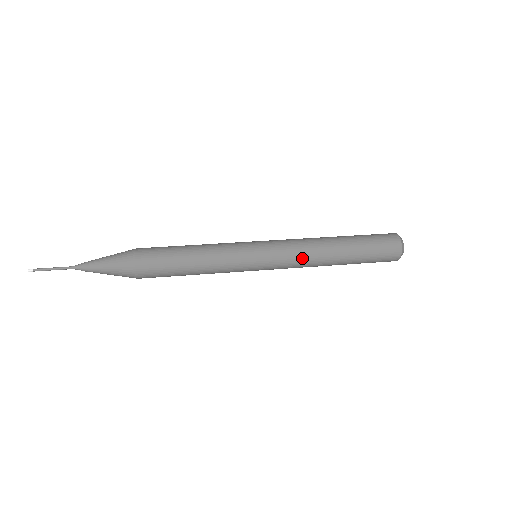
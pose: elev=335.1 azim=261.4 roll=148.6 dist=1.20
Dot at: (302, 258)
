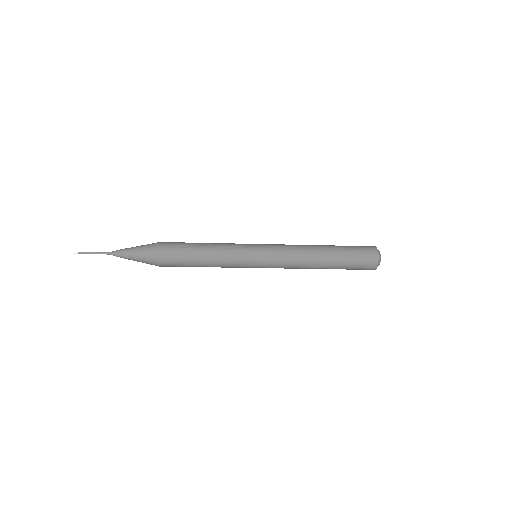
Dot at: (293, 256)
